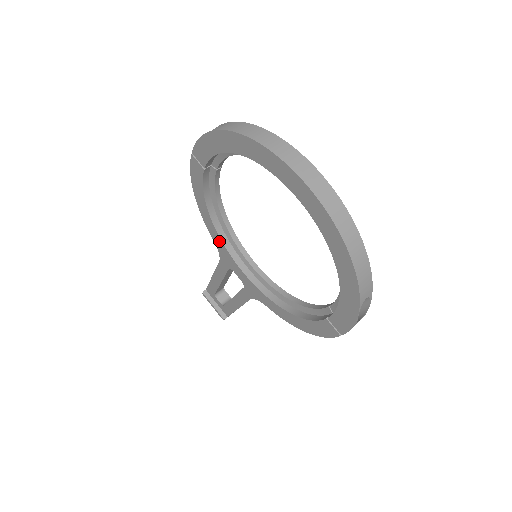
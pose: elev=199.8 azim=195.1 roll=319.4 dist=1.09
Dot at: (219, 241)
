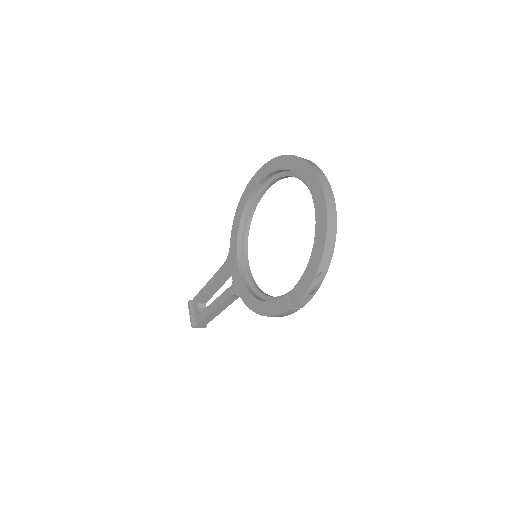
Dot at: (234, 244)
